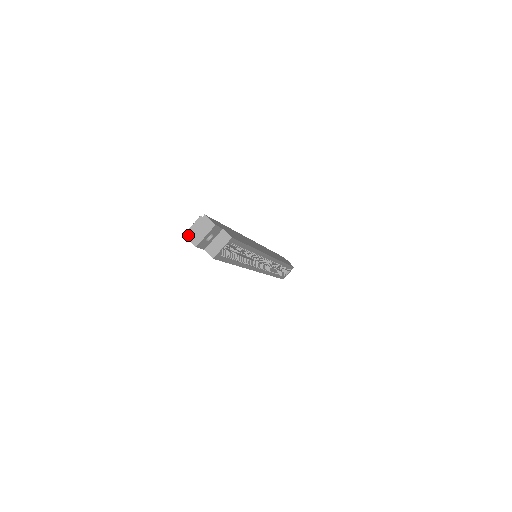
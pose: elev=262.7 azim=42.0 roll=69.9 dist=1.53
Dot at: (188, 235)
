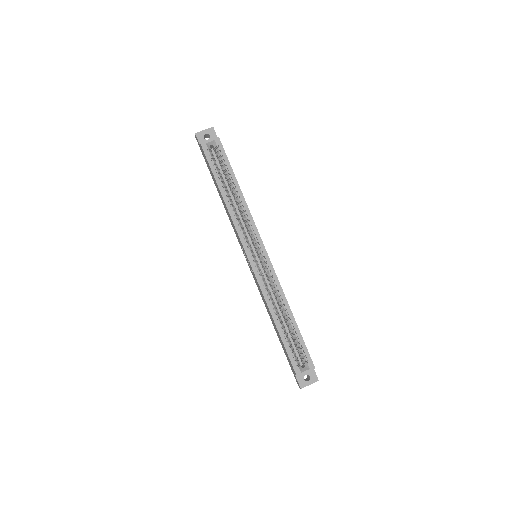
Dot at: occluded
